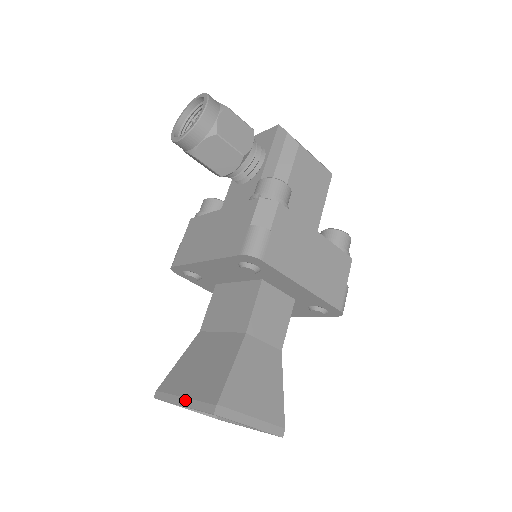
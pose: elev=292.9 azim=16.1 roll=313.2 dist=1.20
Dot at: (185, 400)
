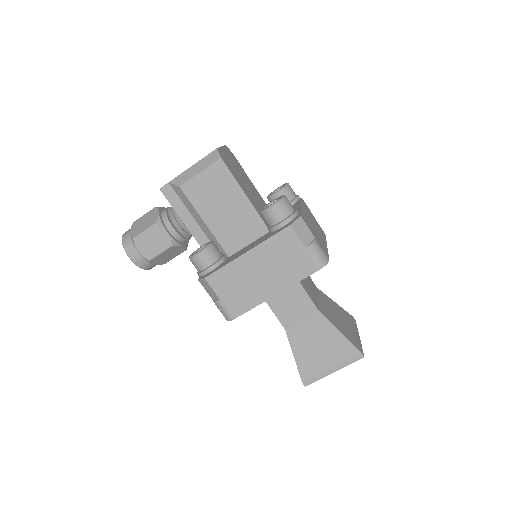
Dot at: occluded
